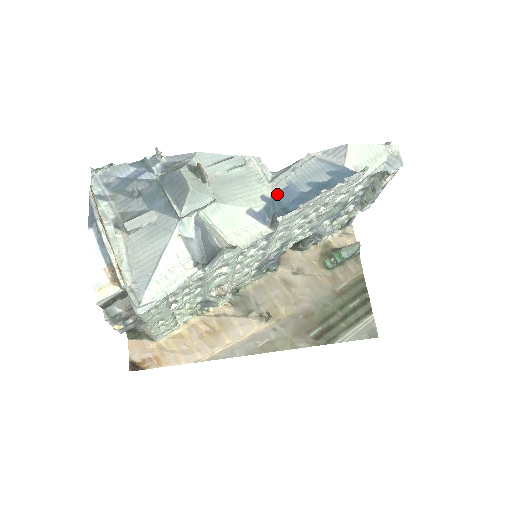
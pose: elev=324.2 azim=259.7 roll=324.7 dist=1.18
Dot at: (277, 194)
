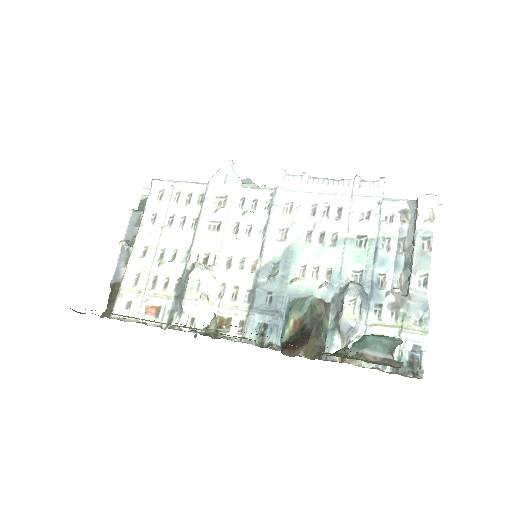
Dot at: occluded
